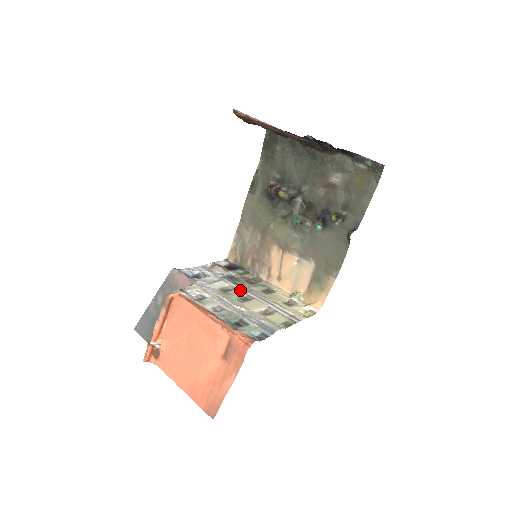
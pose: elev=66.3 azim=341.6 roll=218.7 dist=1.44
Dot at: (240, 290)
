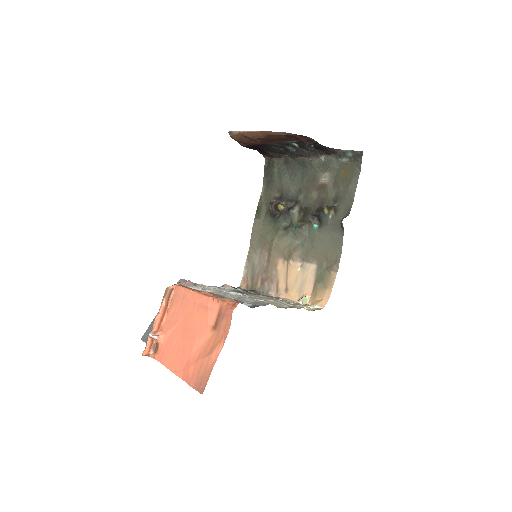
Dot at: occluded
